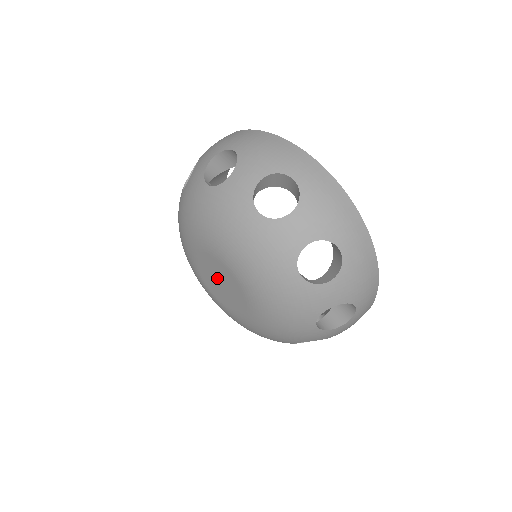
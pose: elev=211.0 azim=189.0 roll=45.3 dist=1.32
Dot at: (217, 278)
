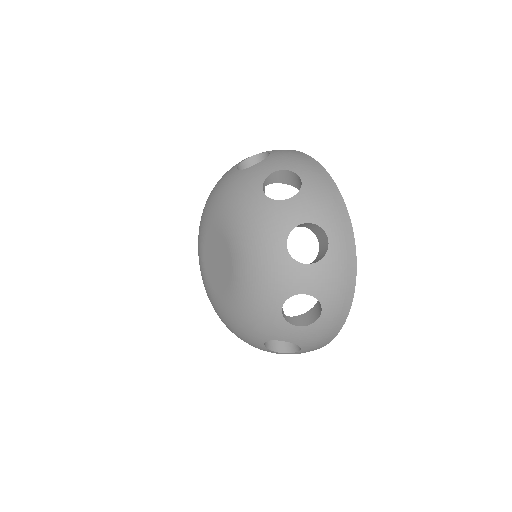
Dot at: (214, 257)
